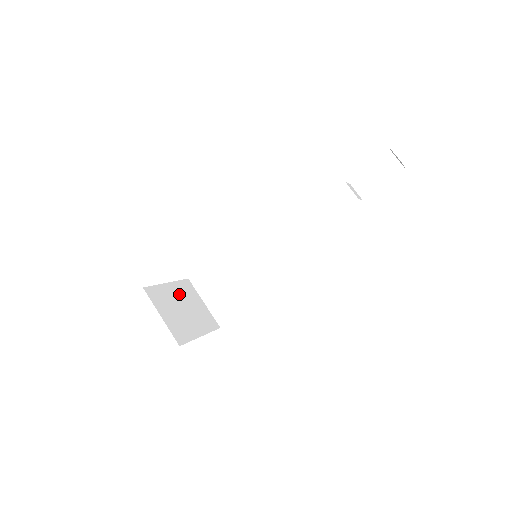
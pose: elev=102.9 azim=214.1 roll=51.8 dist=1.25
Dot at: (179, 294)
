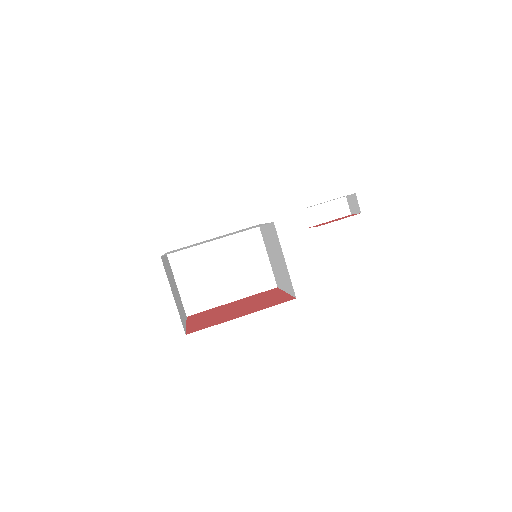
Dot at: (169, 270)
